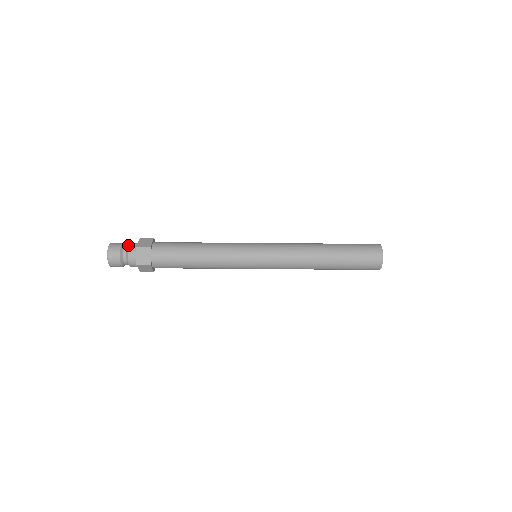
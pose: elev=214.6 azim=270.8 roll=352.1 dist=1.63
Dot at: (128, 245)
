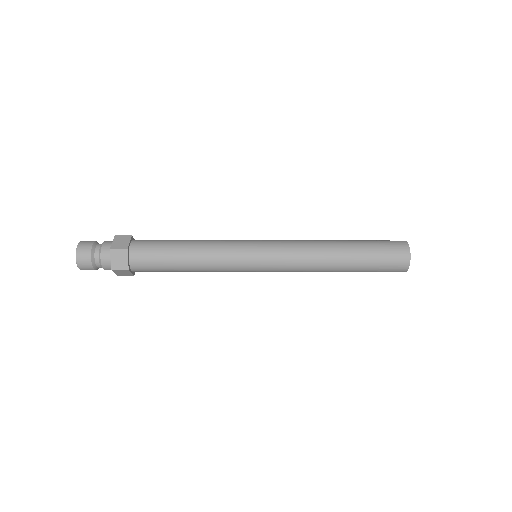
Dot at: (99, 258)
